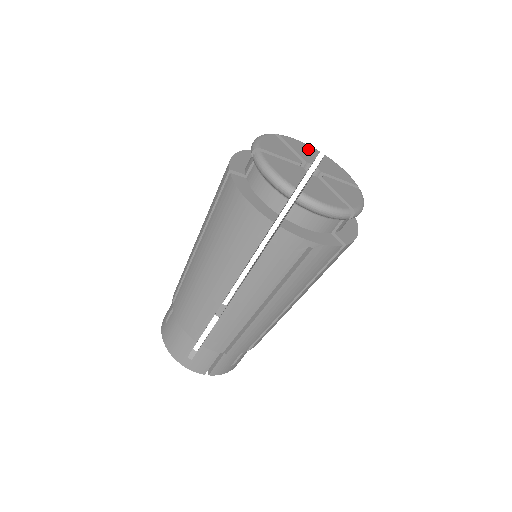
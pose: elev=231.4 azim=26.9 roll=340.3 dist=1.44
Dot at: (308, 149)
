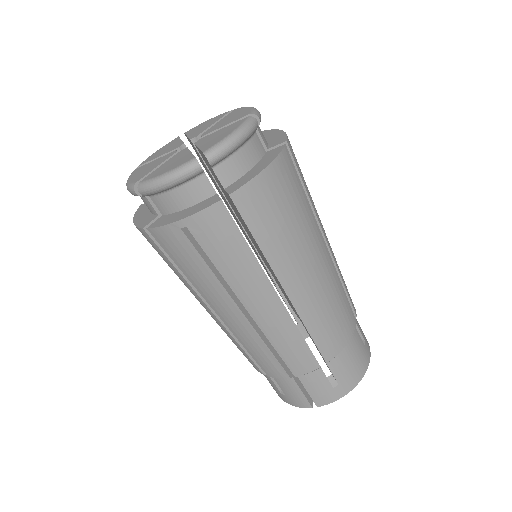
Dot at: (212, 121)
